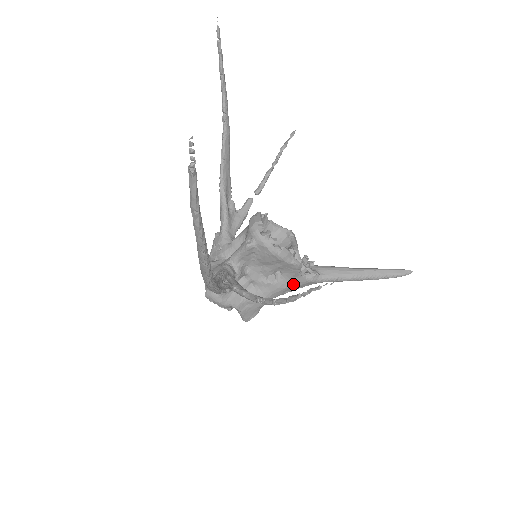
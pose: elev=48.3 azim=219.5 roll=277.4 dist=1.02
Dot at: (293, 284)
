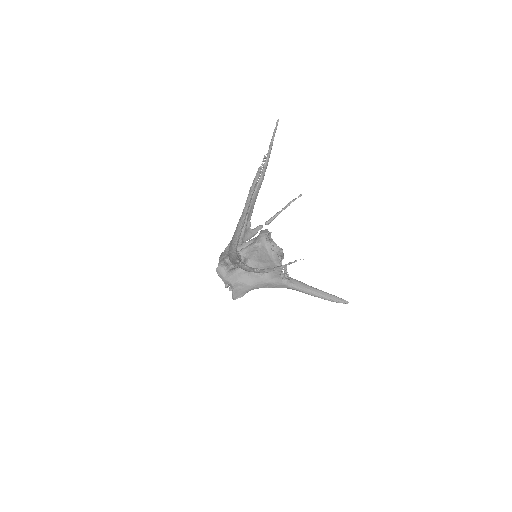
Dot at: (273, 282)
